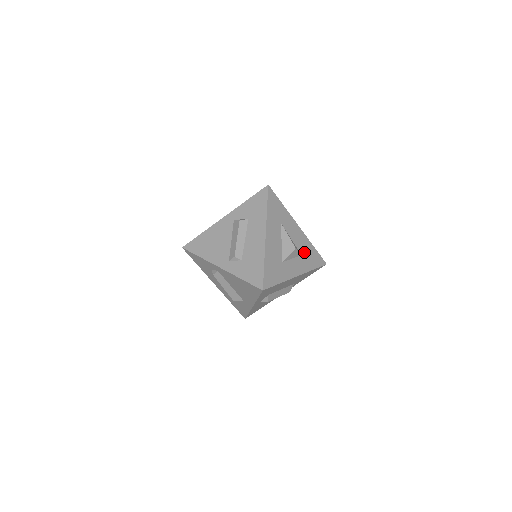
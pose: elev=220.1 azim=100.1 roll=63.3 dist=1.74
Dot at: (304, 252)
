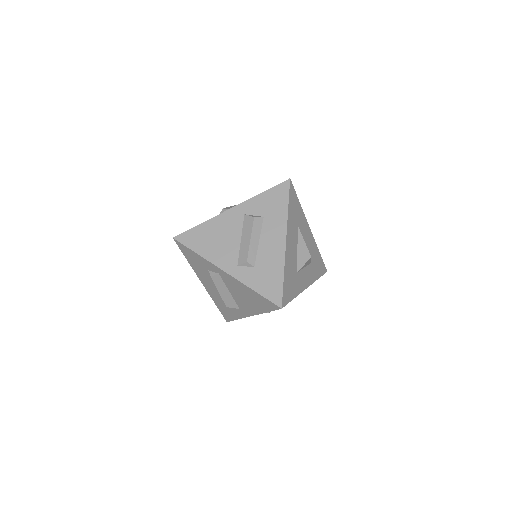
Dot at: (313, 259)
